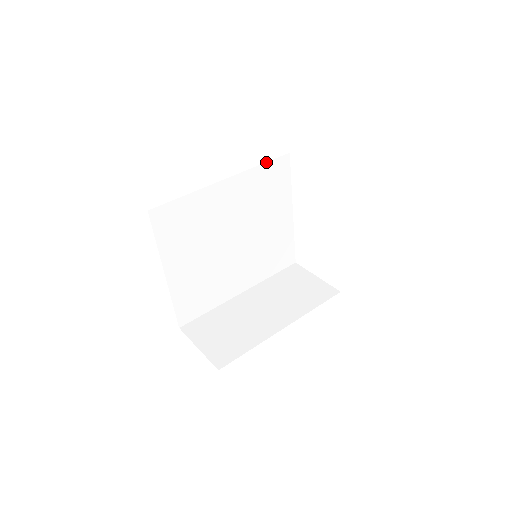
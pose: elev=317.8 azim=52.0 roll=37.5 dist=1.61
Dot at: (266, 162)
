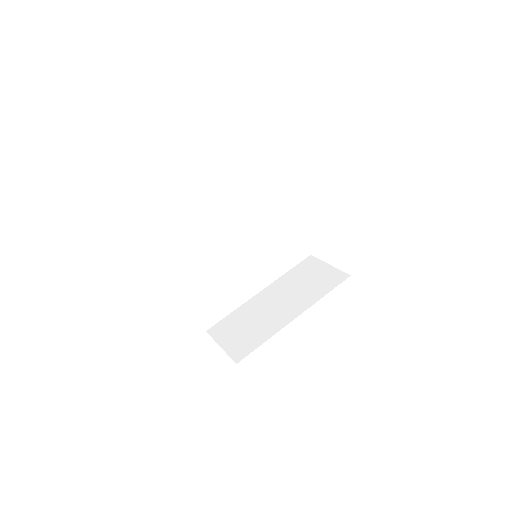
Dot at: (252, 169)
